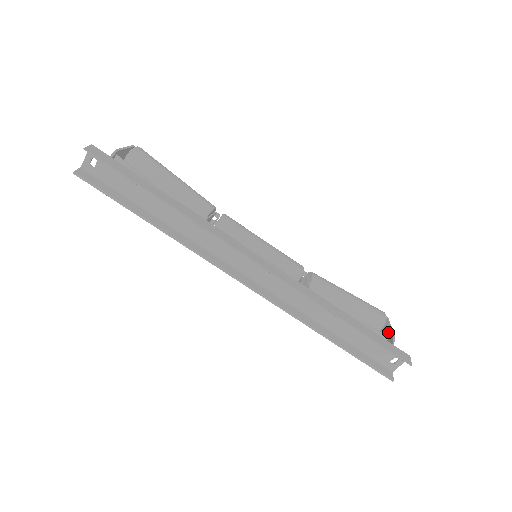
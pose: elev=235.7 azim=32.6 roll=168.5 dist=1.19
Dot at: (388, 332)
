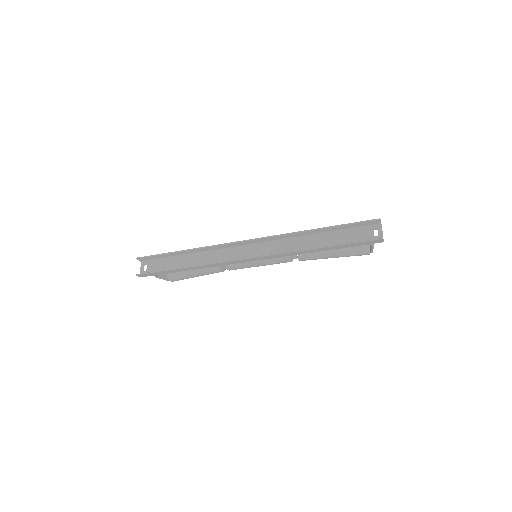
Dot at: occluded
